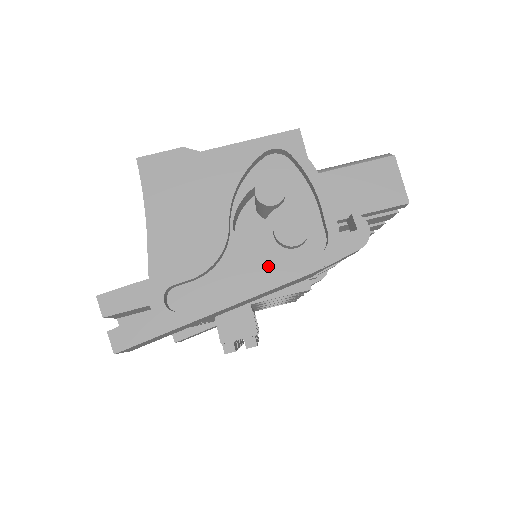
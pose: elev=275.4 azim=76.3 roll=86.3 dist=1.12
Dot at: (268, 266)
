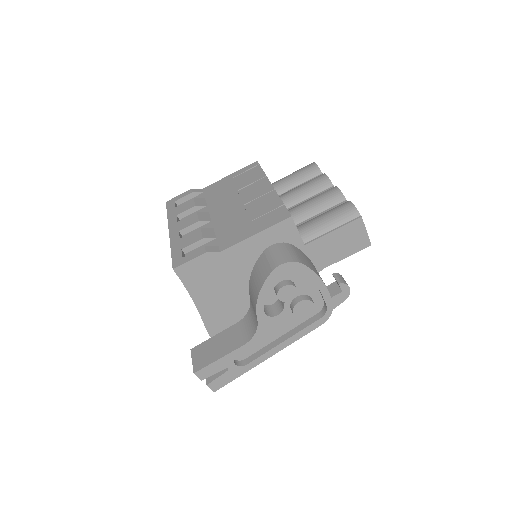
Dot at: (290, 325)
